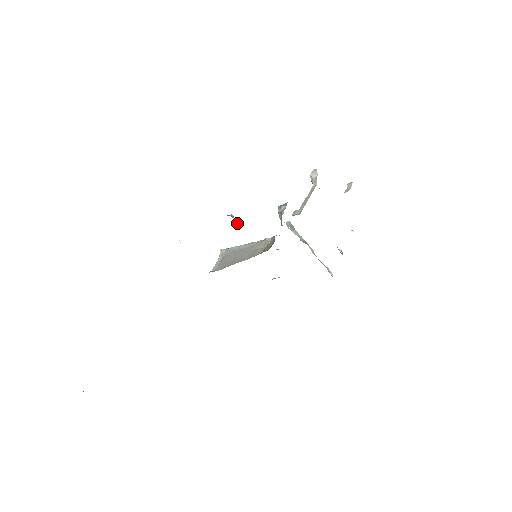
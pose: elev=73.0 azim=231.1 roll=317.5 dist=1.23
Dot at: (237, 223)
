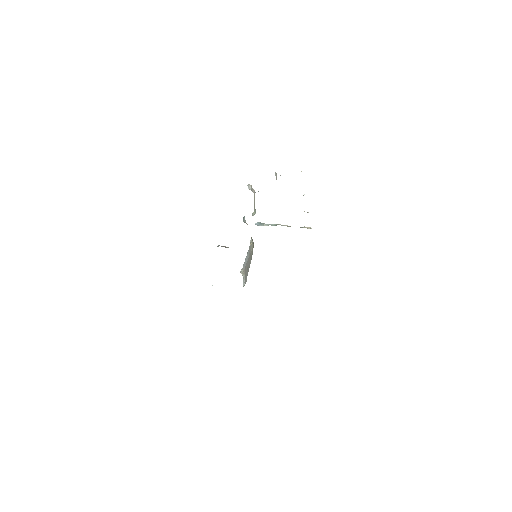
Dot at: (225, 247)
